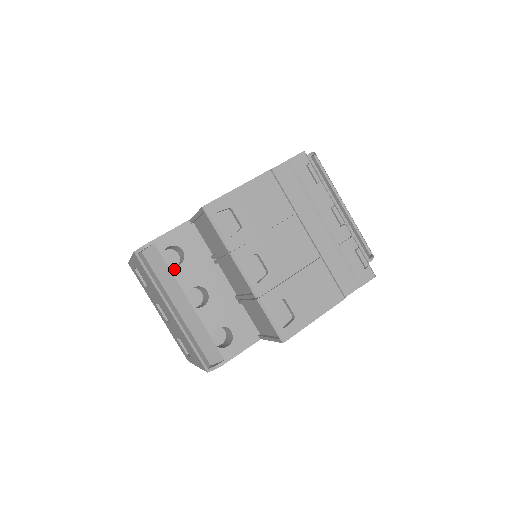
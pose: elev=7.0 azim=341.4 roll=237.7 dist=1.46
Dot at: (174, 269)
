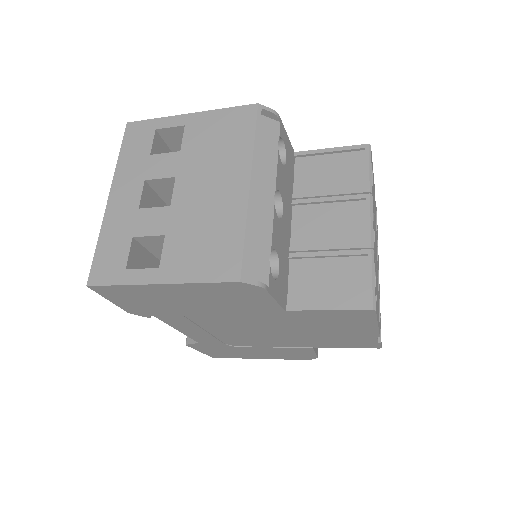
Dot at: (279, 159)
